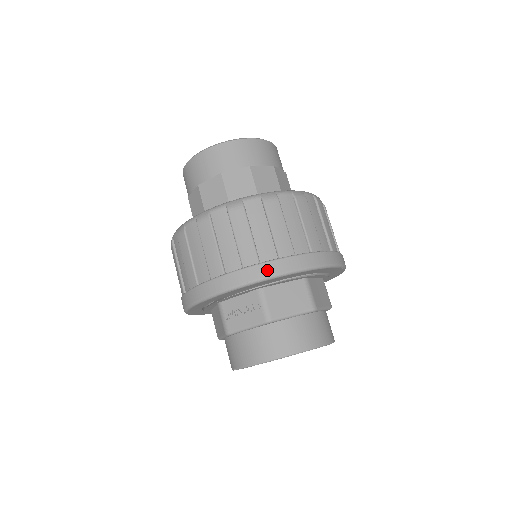
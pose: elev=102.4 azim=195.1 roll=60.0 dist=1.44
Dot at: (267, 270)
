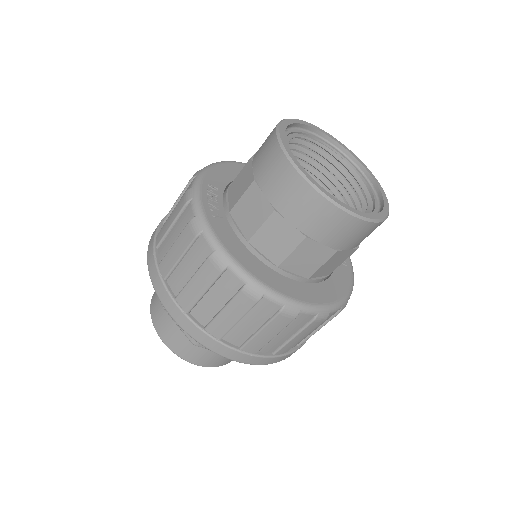
Dot at: (285, 358)
